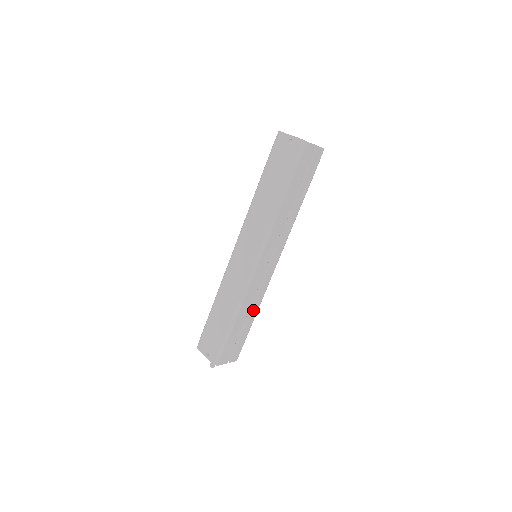
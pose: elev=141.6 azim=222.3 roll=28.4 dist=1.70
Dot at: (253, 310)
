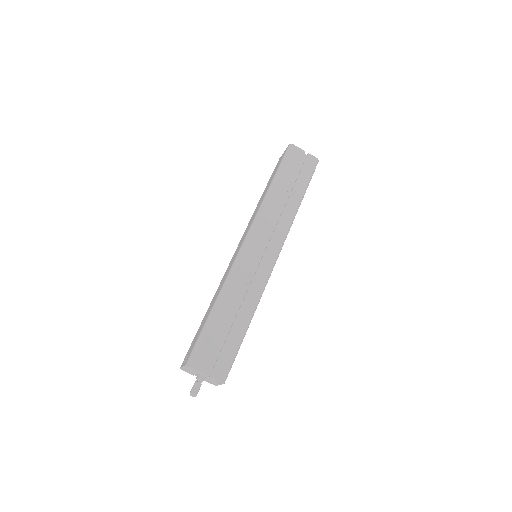
Dot at: (245, 306)
